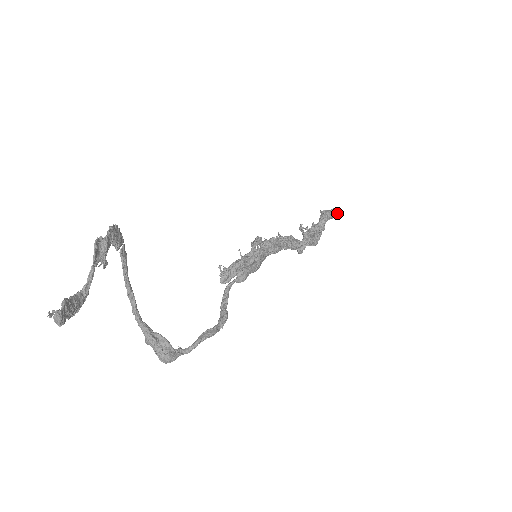
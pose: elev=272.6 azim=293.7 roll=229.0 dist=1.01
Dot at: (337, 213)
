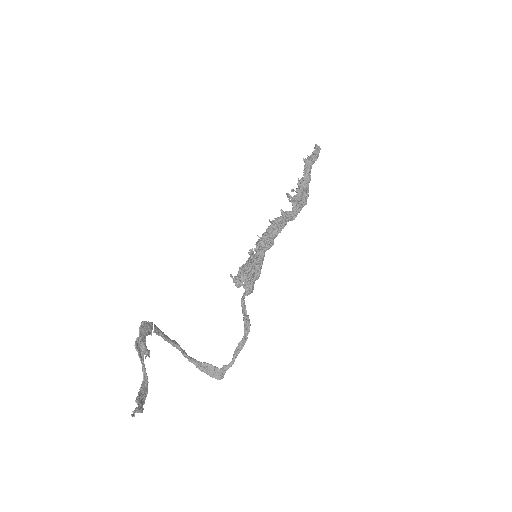
Dot at: (319, 152)
